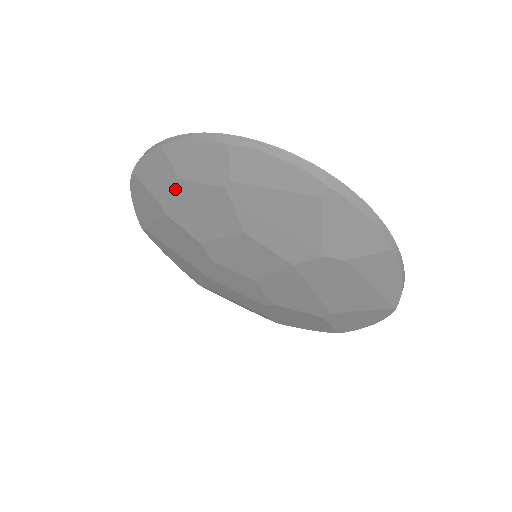
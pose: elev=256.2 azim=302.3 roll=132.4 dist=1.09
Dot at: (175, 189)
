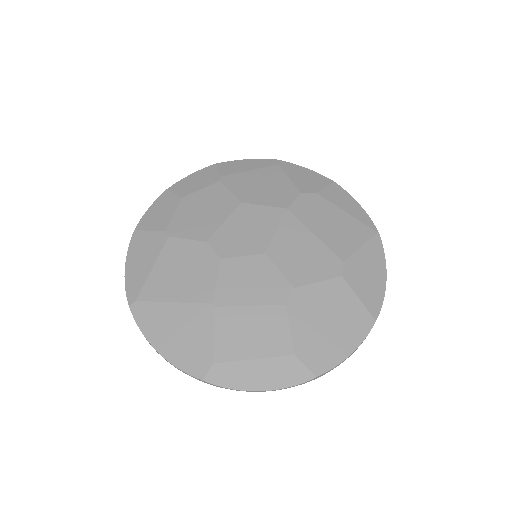
Dot at: (179, 208)
